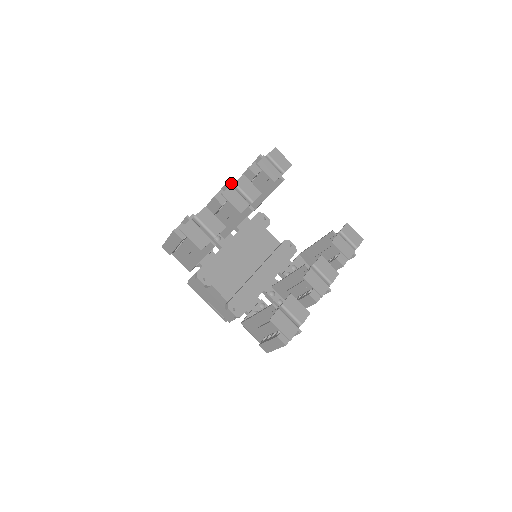
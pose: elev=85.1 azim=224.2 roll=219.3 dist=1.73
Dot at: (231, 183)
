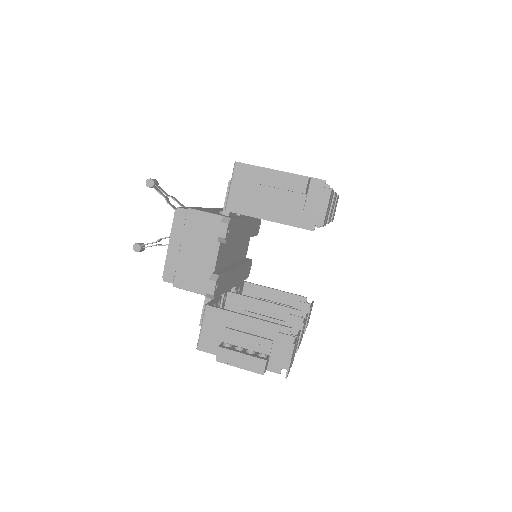
Dot at: occluded
